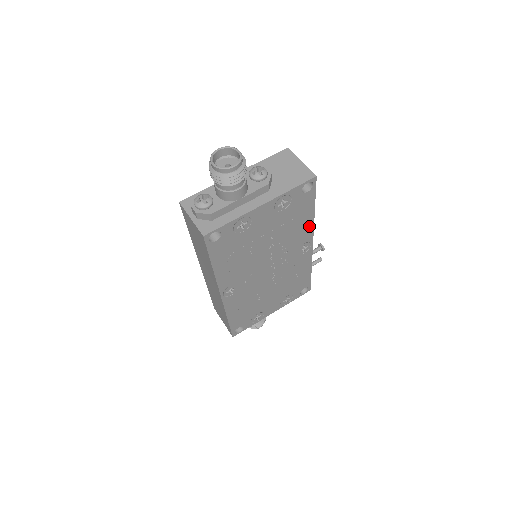
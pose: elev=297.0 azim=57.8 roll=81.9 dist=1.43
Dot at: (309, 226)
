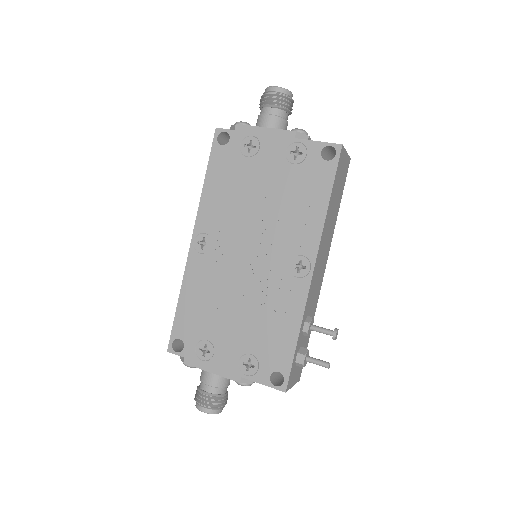
Dot at: (316, 227)
